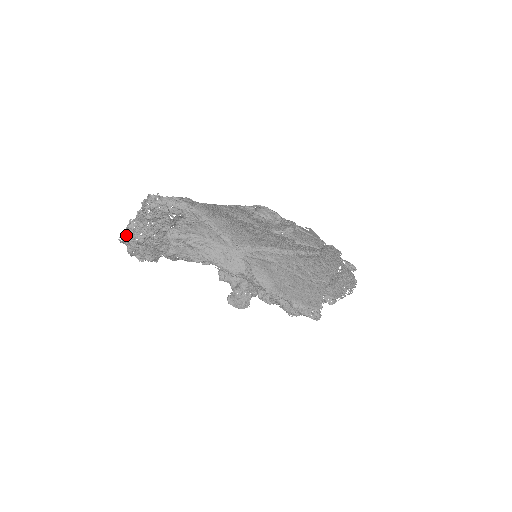
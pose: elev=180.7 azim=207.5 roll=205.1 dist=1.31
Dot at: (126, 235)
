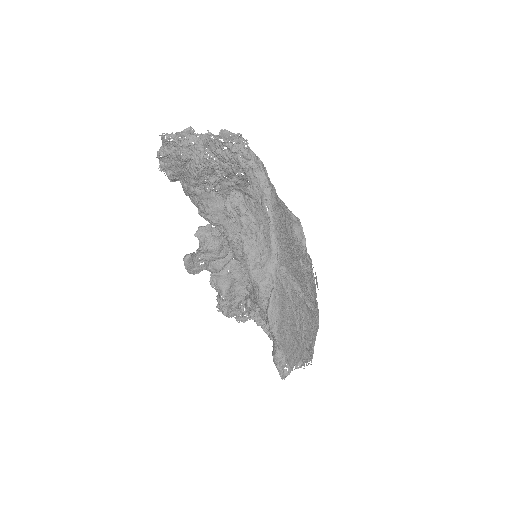
Dot at: (176, 140)
